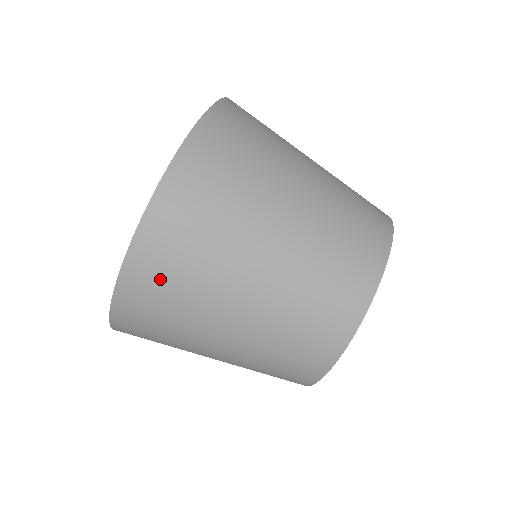
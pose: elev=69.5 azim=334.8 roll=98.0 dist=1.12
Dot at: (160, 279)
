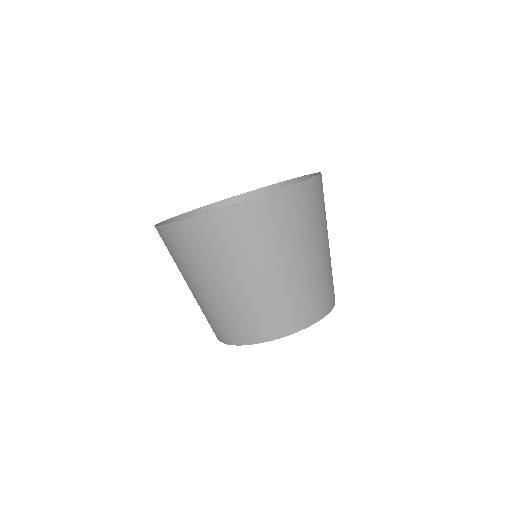
Dot at: (218, 235)
